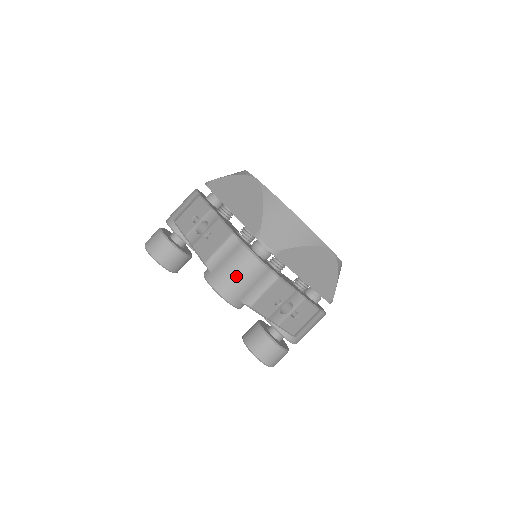
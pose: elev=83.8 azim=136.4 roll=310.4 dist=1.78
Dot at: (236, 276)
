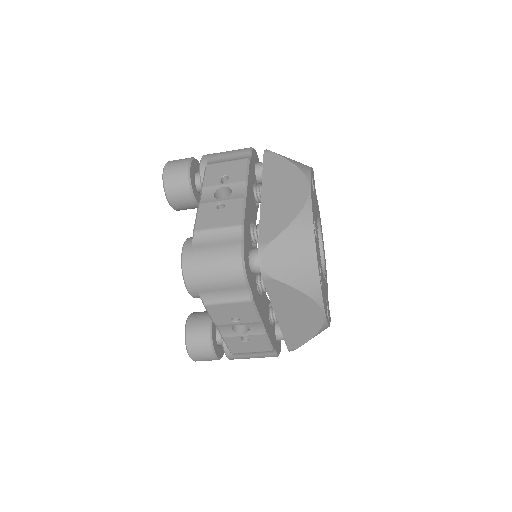
Dot at: (211, 269)
